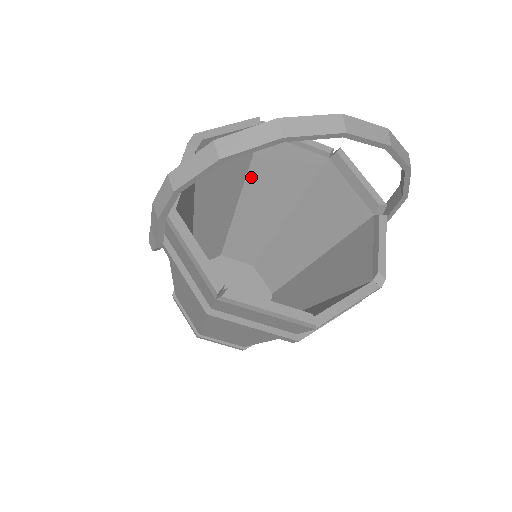
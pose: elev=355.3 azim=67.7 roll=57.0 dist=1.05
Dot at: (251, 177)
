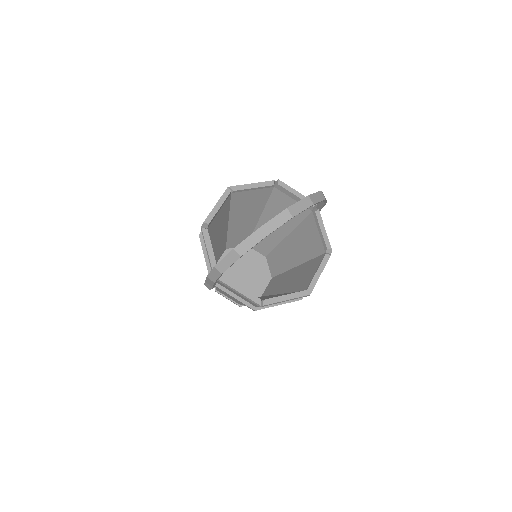
Dot at: (232, 212)
